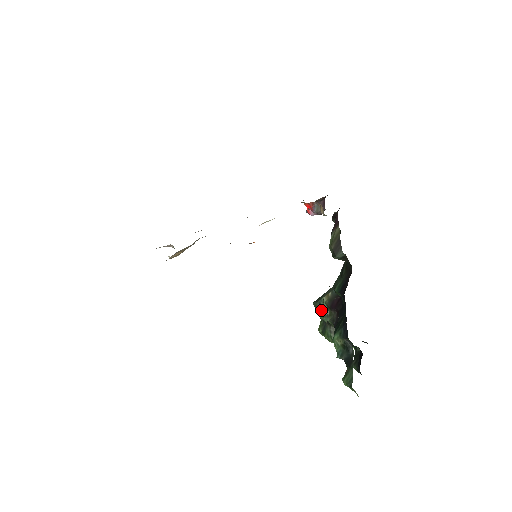
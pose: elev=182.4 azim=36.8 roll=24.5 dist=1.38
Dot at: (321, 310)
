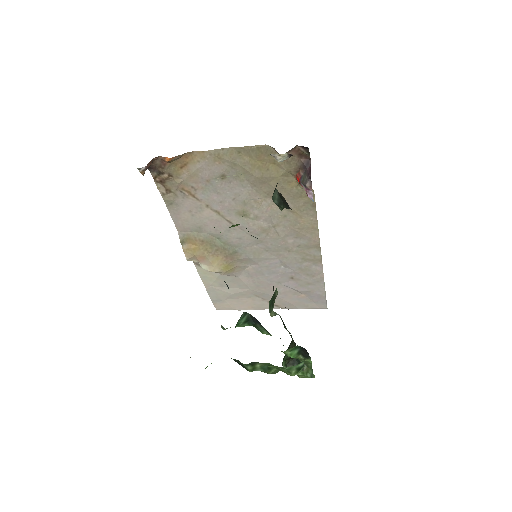
Dot at: (271, 298)
